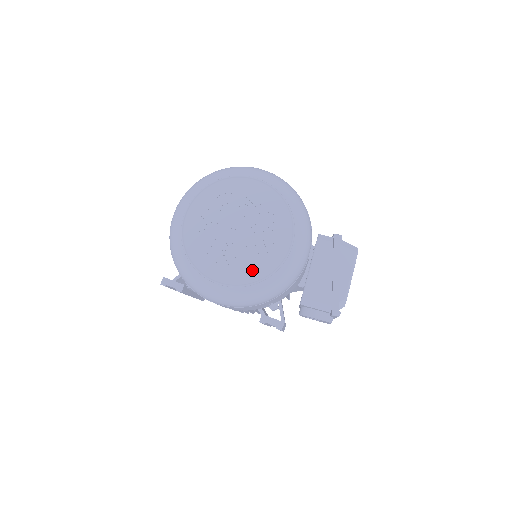
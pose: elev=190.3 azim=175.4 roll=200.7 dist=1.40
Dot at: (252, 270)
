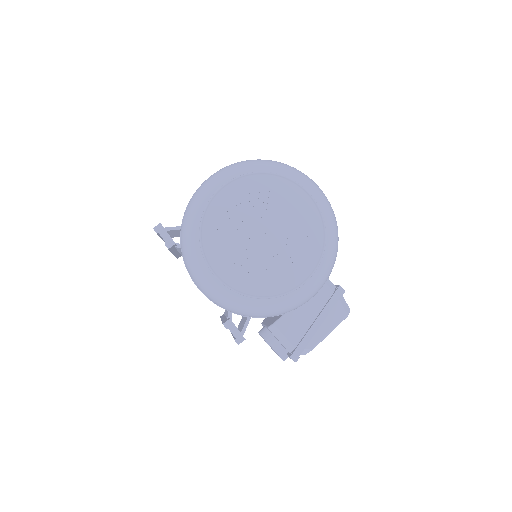
Dot at: (253, 282)
